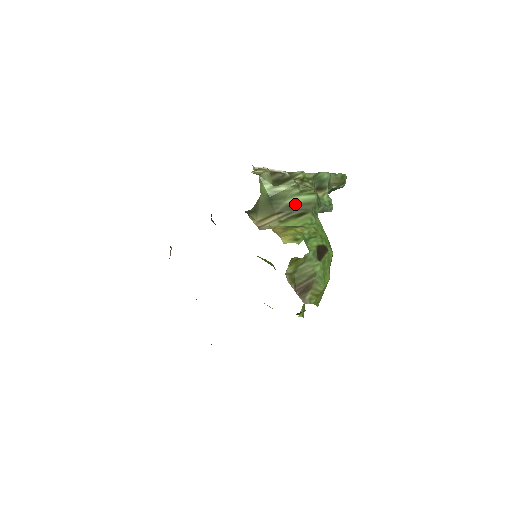
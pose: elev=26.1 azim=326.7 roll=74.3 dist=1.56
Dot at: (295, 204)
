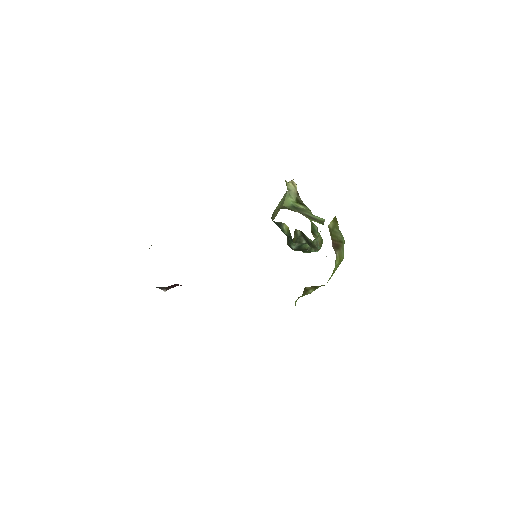
Dot at: (312, 217)
